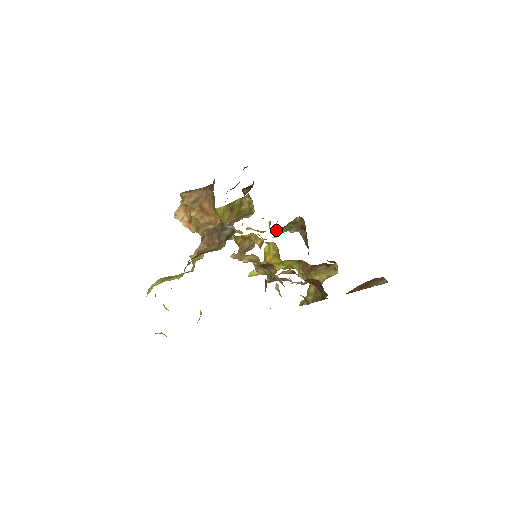
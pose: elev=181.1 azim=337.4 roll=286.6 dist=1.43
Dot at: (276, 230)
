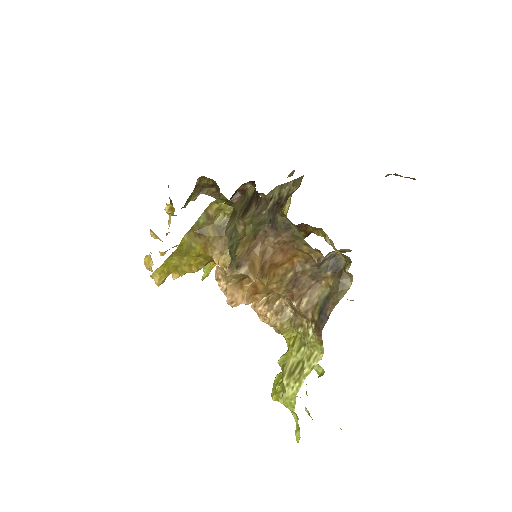
Dot at: occluded
